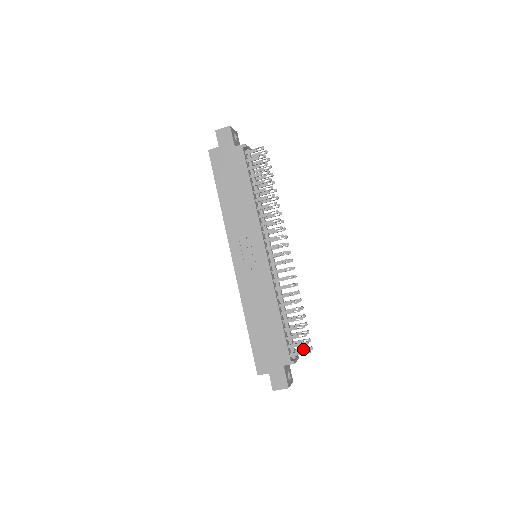
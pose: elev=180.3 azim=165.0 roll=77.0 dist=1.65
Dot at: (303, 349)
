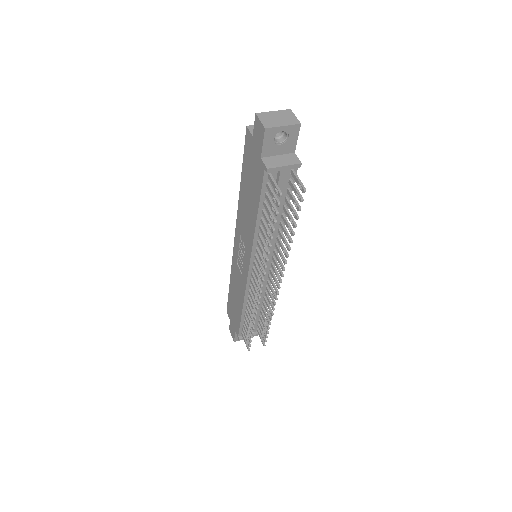
Dot at: (260, 337)
